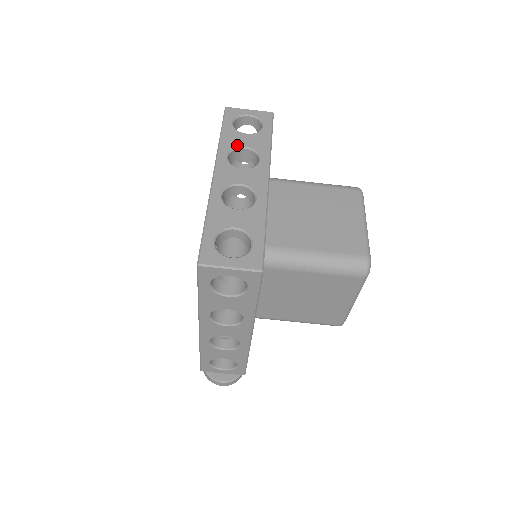
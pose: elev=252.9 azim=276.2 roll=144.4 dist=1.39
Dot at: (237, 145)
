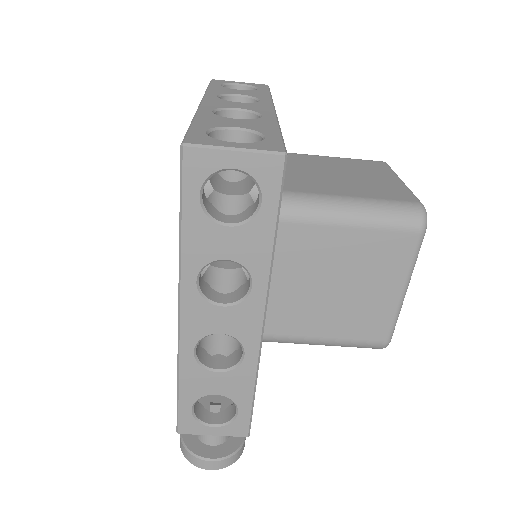
Dot at: (229, 93)
